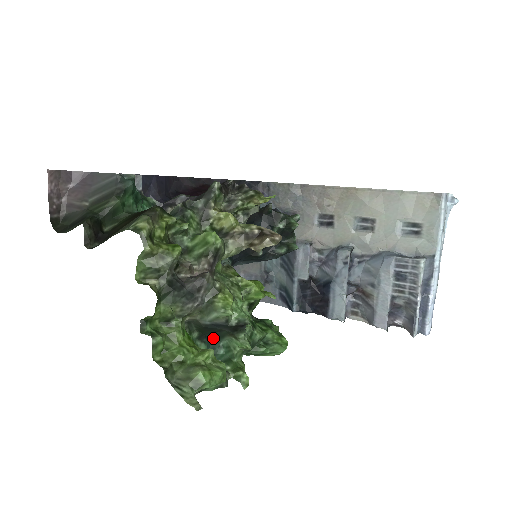
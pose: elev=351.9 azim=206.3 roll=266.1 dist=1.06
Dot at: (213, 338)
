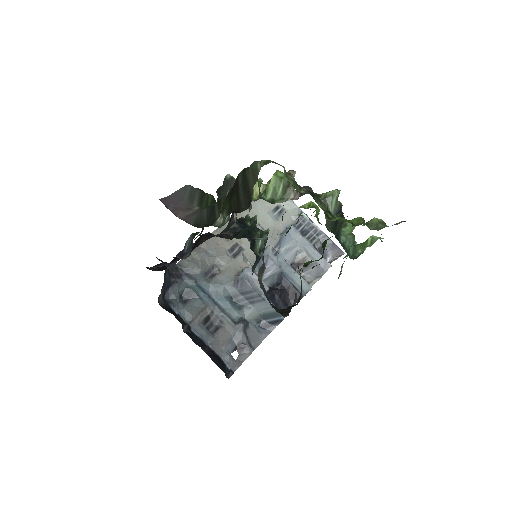
Dot at: occluded
